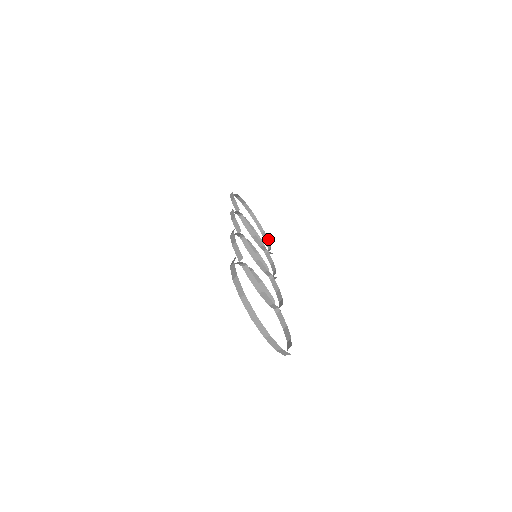
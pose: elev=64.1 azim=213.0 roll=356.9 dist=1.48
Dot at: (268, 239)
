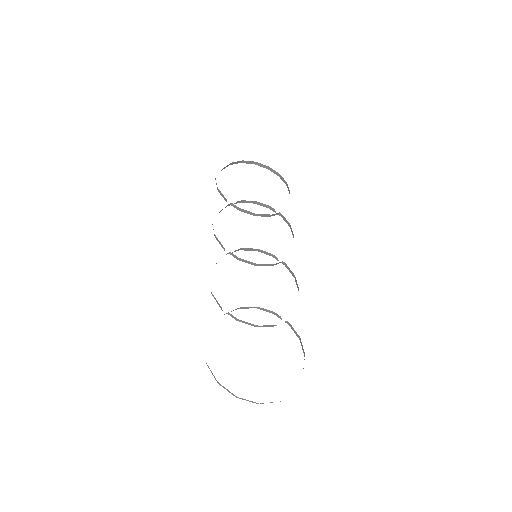
Dot at: (285, 181)
